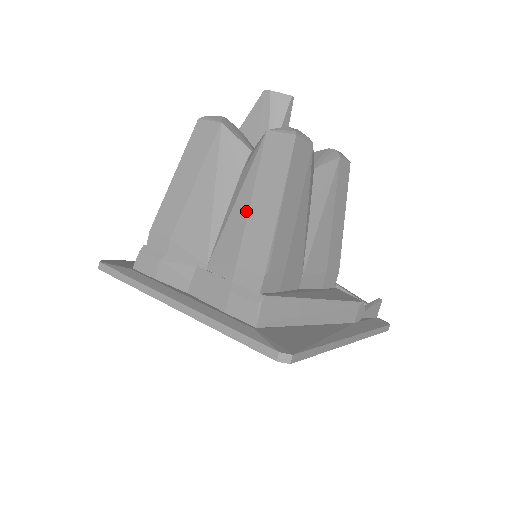
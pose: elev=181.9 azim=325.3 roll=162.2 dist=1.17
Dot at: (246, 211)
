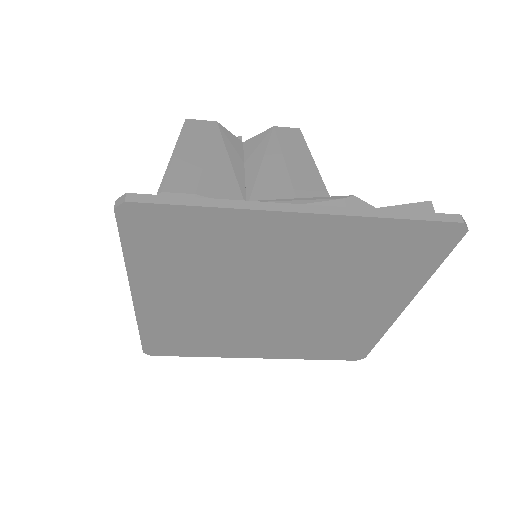
Dot at: occluded
